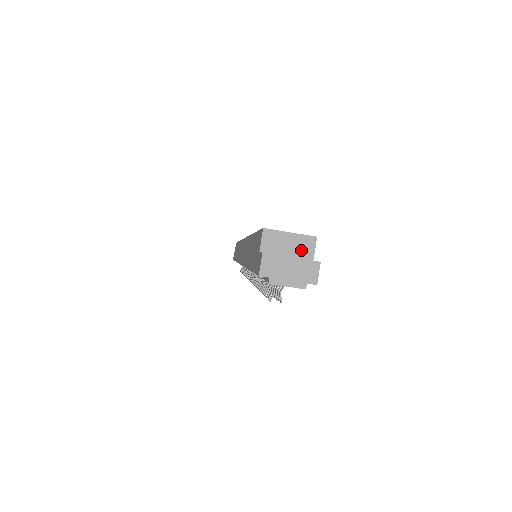
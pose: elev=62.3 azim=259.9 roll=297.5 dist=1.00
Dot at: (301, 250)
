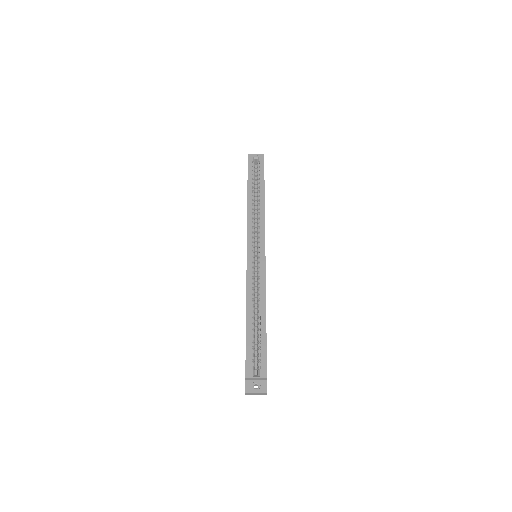
Dot at: (261, 379)
